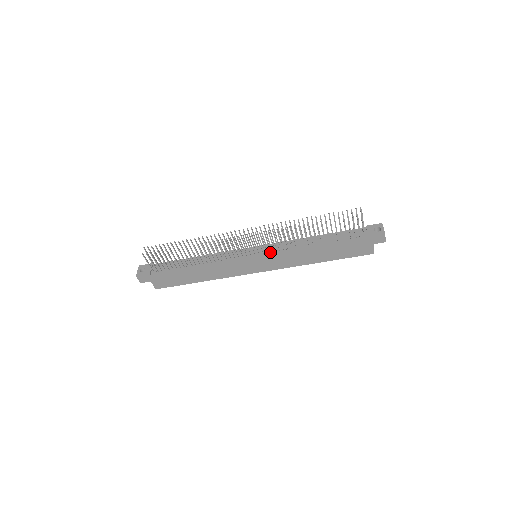
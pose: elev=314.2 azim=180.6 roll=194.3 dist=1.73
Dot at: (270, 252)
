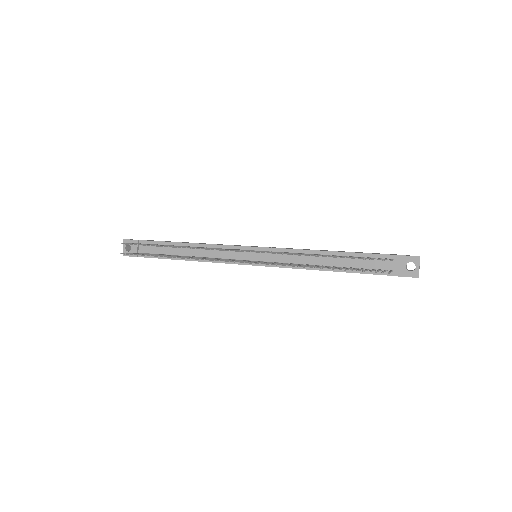
Dot at: occluded
